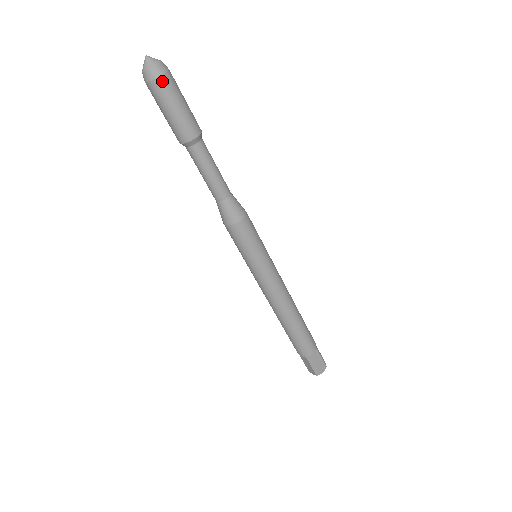
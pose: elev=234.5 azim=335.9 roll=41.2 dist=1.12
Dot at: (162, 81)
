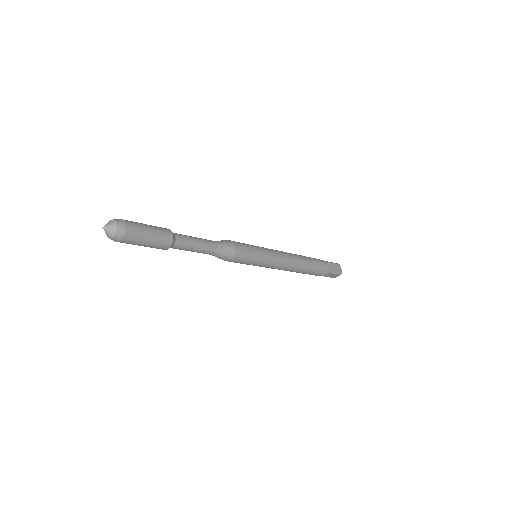
Dot at: (122, 242)
